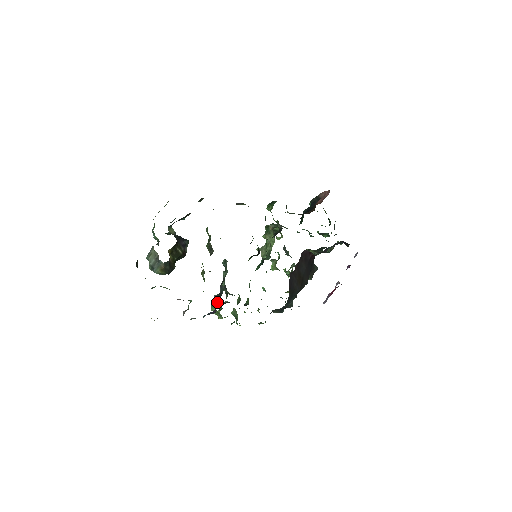
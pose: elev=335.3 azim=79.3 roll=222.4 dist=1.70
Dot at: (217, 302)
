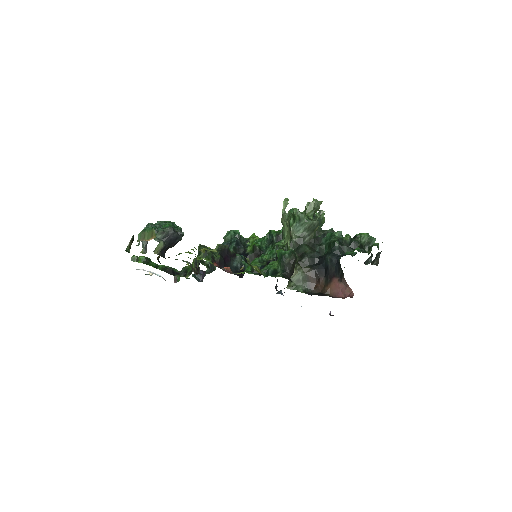
Dot at: occluded
